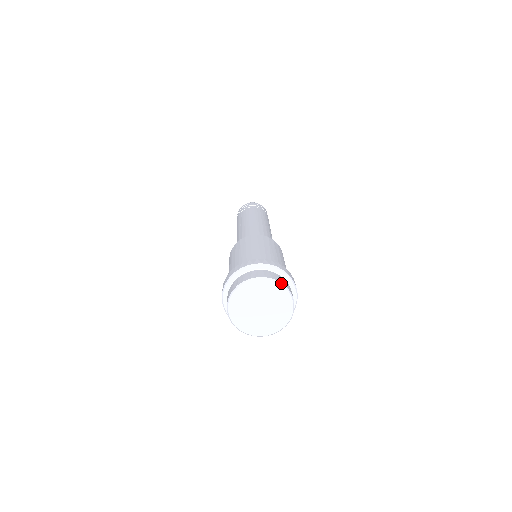
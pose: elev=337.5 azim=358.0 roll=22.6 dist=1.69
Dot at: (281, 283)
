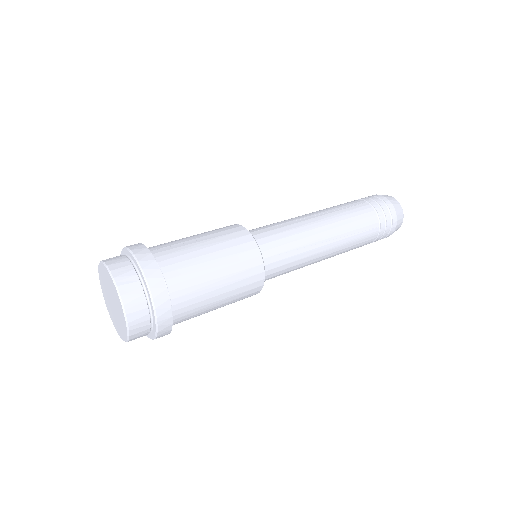
Dot at: (111, 273)
